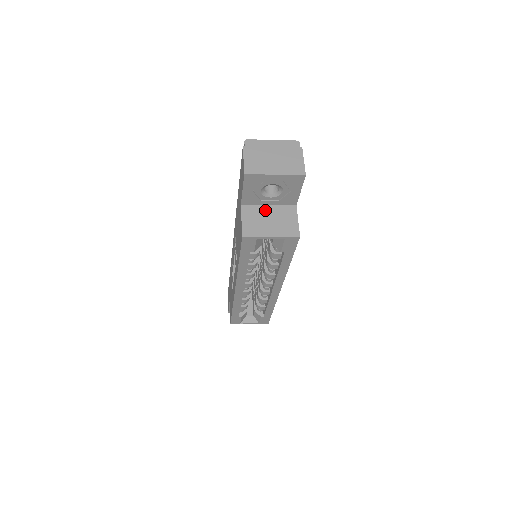
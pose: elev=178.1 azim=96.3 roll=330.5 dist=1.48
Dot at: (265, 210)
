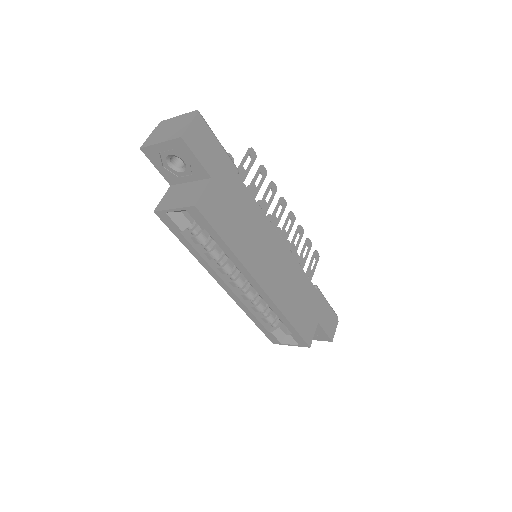
Dot at: (184, 187)
